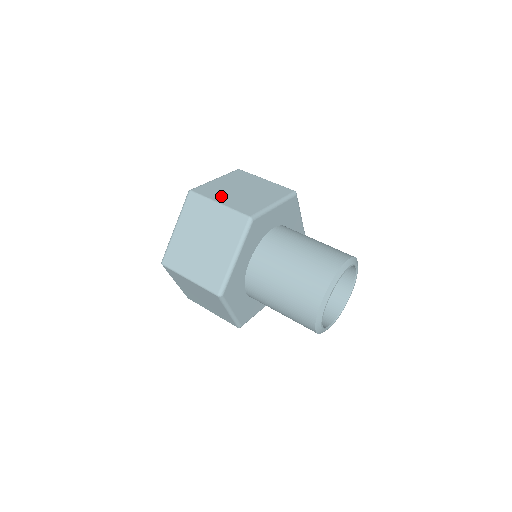
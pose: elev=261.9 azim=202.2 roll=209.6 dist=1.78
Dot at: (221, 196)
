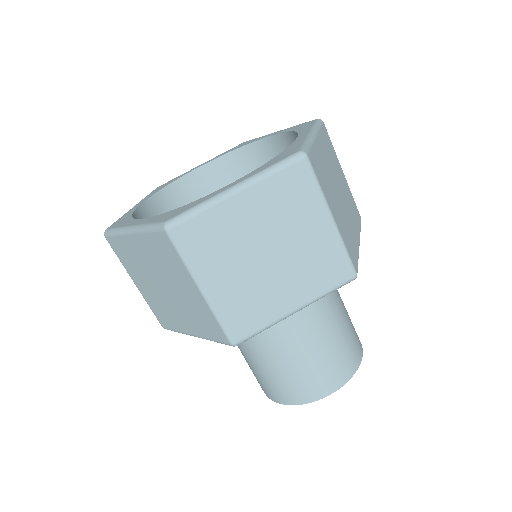
Dot at: (331, 197)
